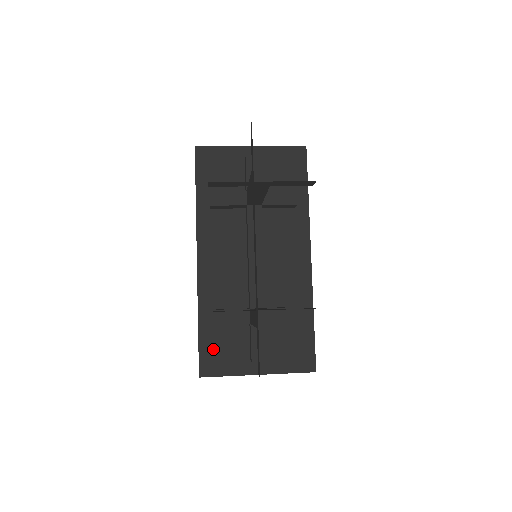
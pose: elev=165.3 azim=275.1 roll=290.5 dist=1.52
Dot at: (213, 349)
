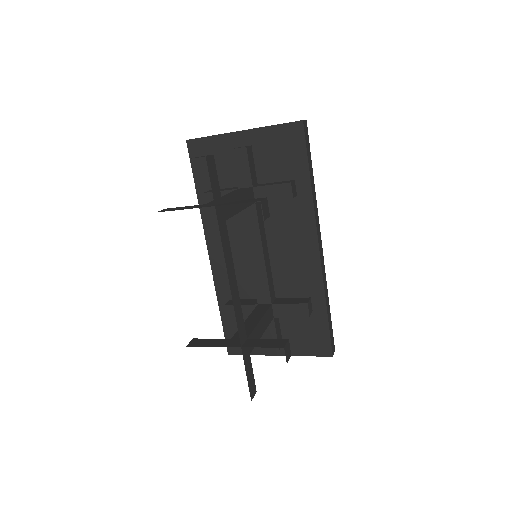
Dot at: occluded
